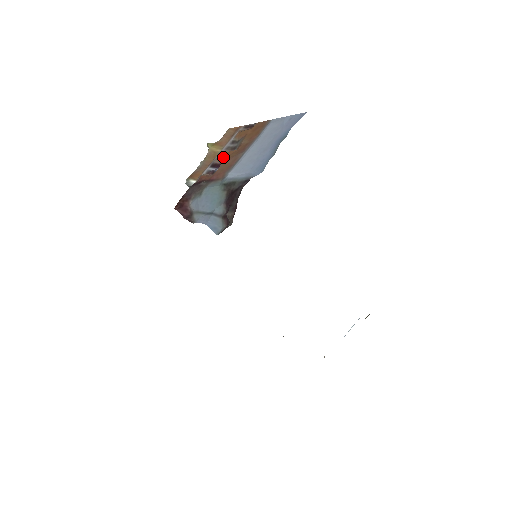
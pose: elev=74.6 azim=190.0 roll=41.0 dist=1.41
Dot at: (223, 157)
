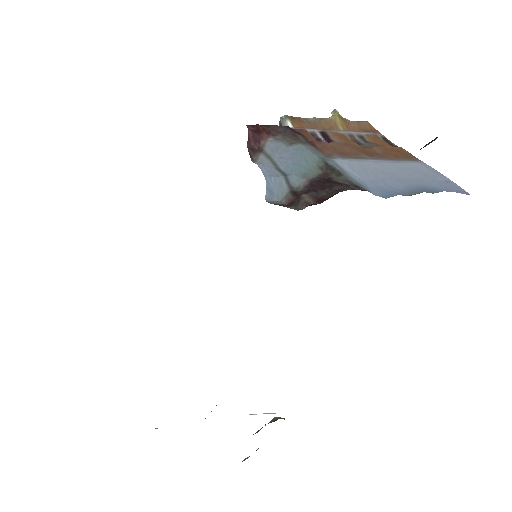
Dot at: (342, 138)
